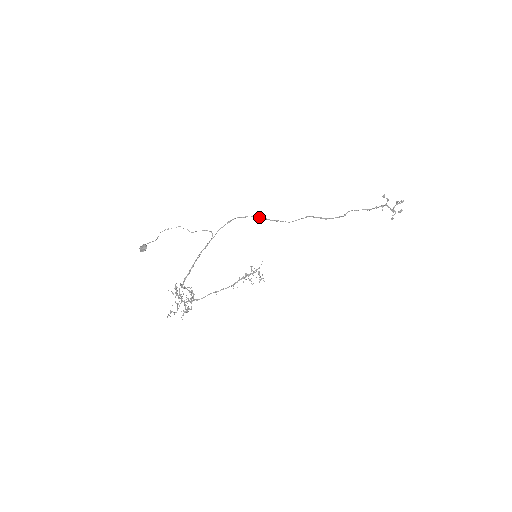
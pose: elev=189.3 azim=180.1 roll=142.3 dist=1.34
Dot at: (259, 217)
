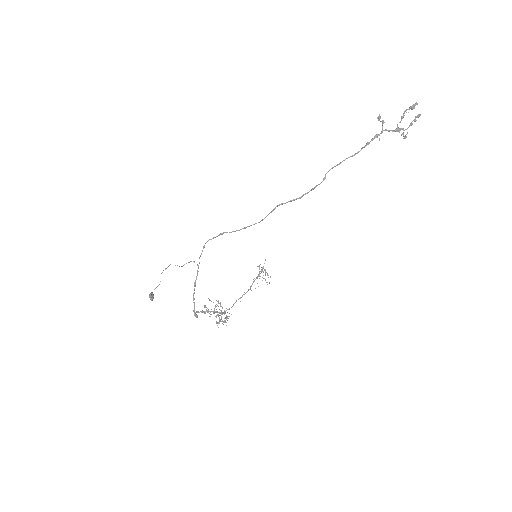
Dot at: occluded
